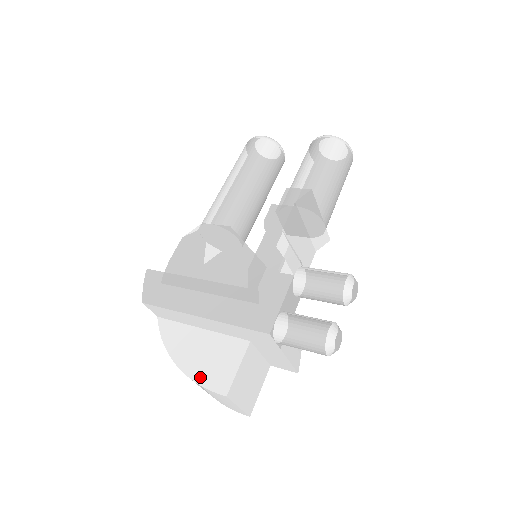
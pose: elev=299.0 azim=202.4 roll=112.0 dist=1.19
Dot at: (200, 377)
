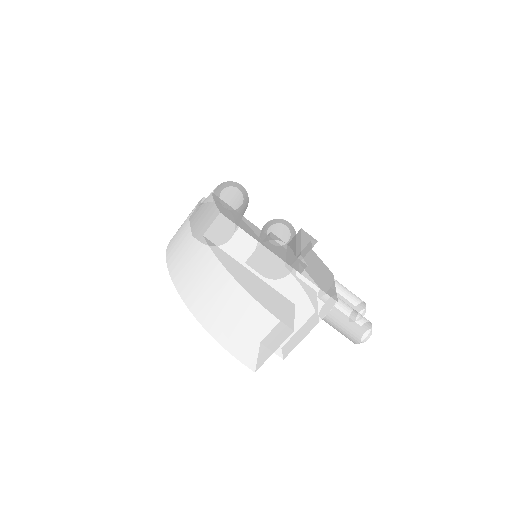
Dot at: (266, 305)
